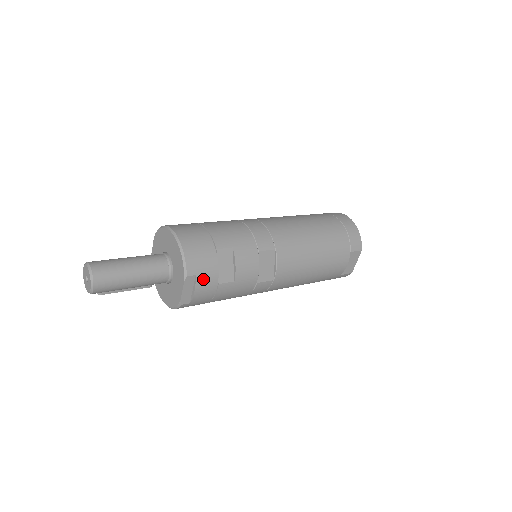
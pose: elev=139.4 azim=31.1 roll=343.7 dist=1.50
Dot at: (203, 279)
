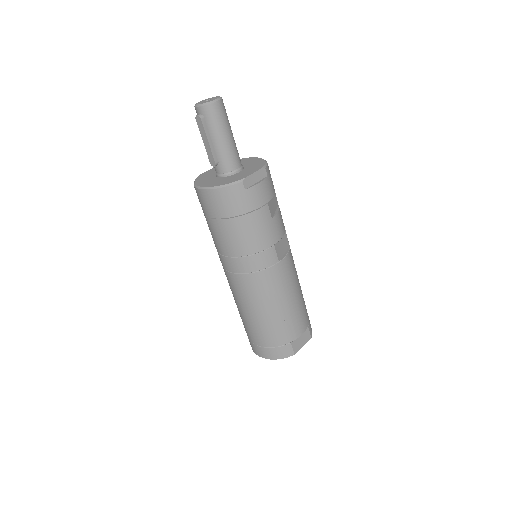
Dot at: (267, 185)
